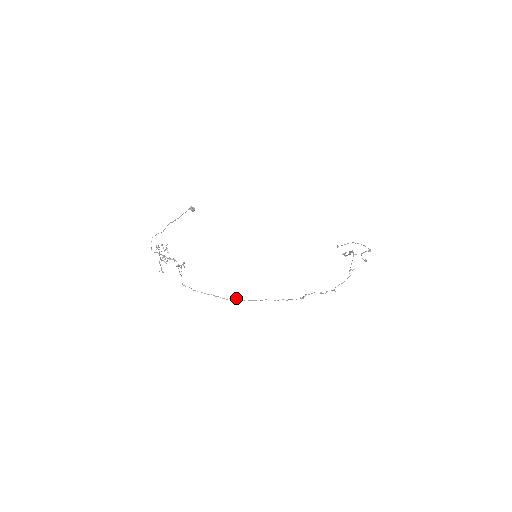
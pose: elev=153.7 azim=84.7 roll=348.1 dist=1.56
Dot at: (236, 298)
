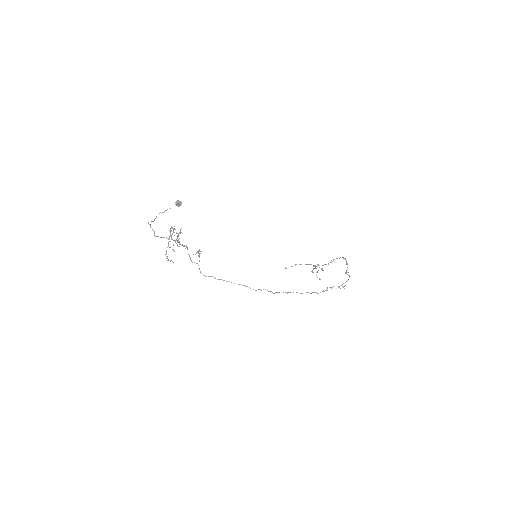
Dot at: (265, 289)
